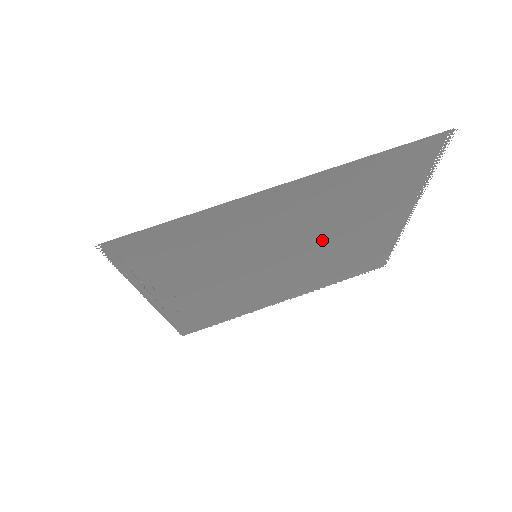
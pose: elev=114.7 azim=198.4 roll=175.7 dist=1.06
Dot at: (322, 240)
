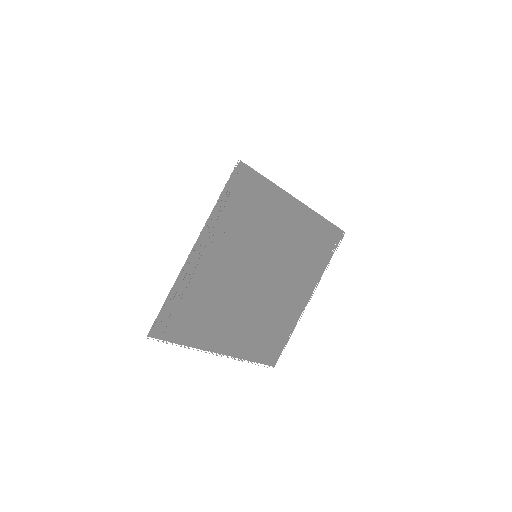
Dot at: (278, 278)
